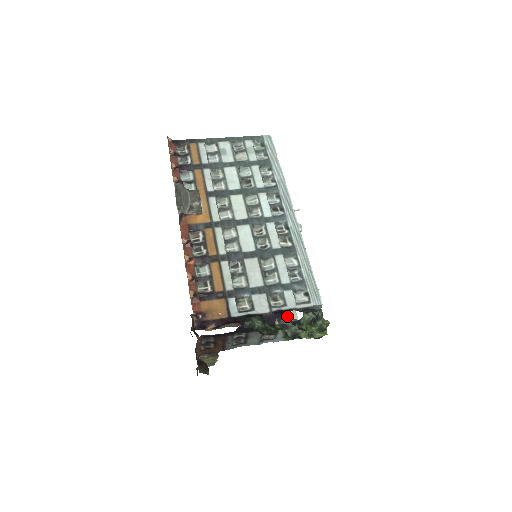
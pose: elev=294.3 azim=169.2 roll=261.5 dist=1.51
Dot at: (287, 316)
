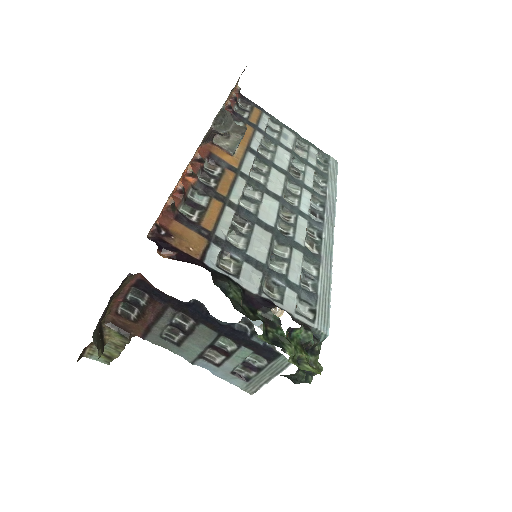
Dot at: occluded
